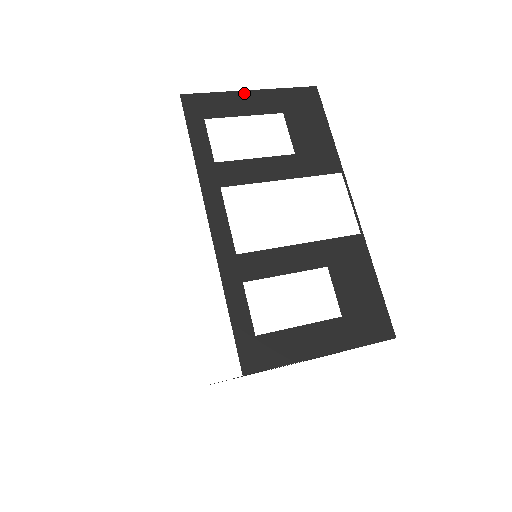
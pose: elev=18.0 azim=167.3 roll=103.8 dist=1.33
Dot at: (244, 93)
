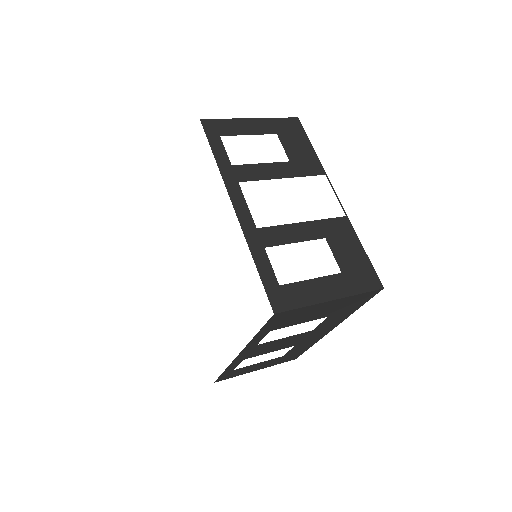
Dot at: (247, 120)
